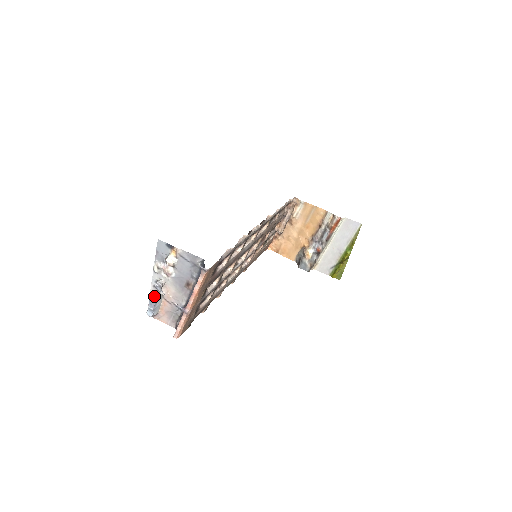
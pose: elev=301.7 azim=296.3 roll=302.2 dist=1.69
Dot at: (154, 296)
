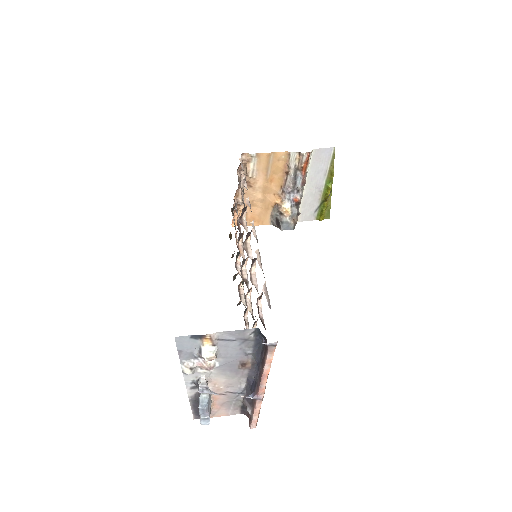
Dot at: (203, 403)
